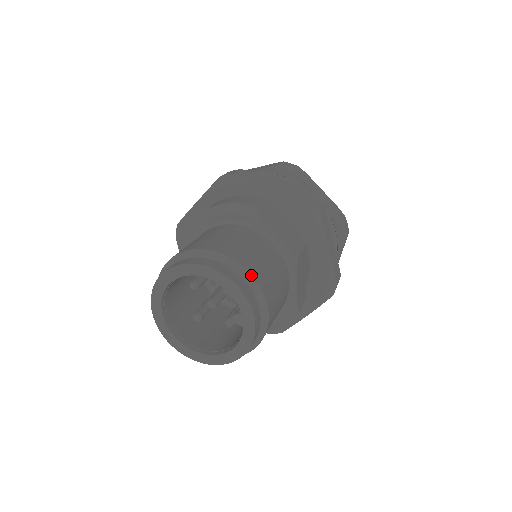
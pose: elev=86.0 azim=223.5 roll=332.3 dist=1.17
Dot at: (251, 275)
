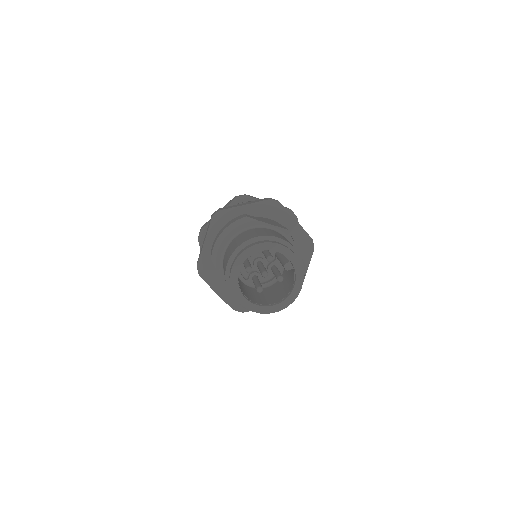
Dot at: (280, 238)
